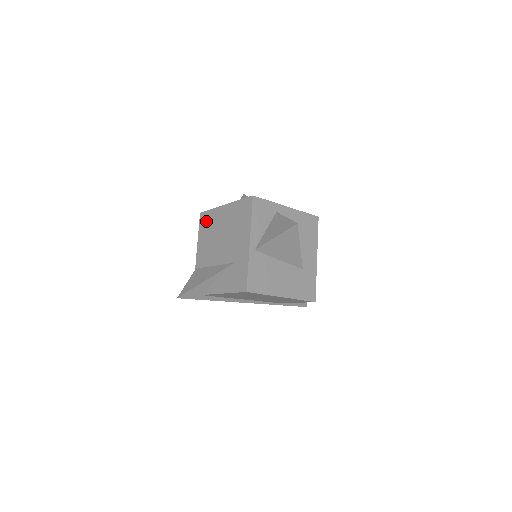
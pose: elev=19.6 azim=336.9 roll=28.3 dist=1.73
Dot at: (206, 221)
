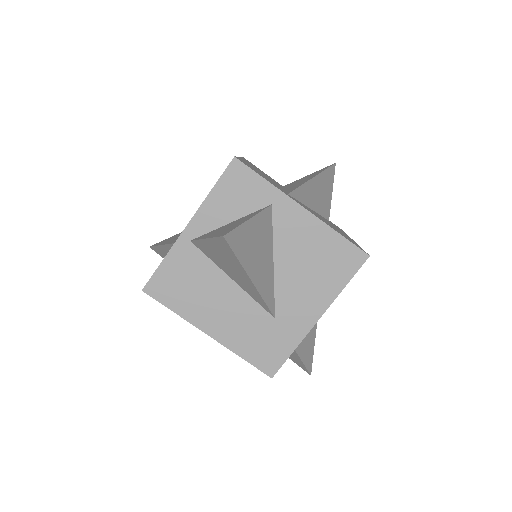
Dot at: occluded
